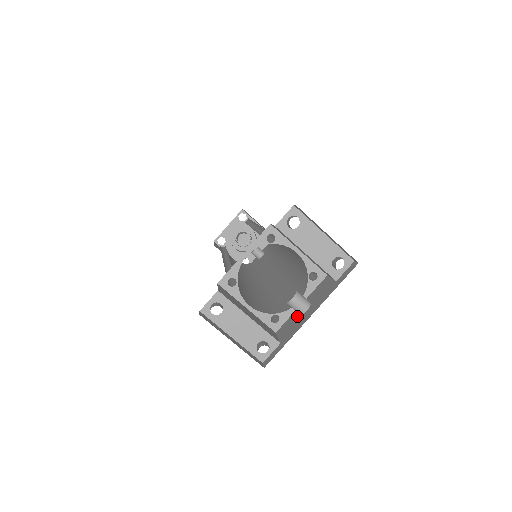
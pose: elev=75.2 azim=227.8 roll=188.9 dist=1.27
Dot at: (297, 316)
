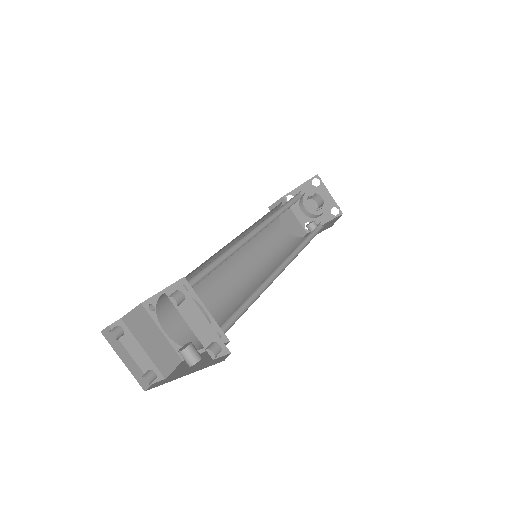
Dot at: occluded
